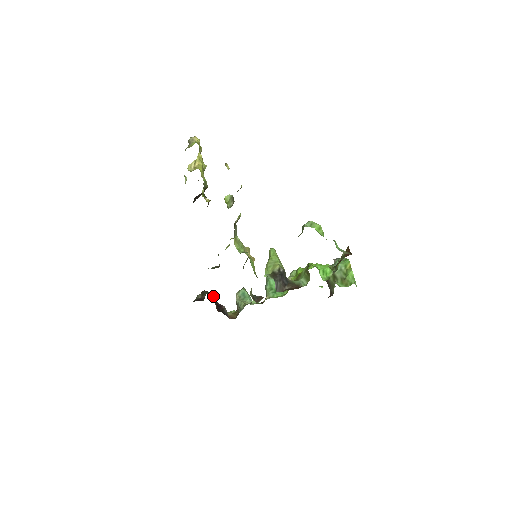
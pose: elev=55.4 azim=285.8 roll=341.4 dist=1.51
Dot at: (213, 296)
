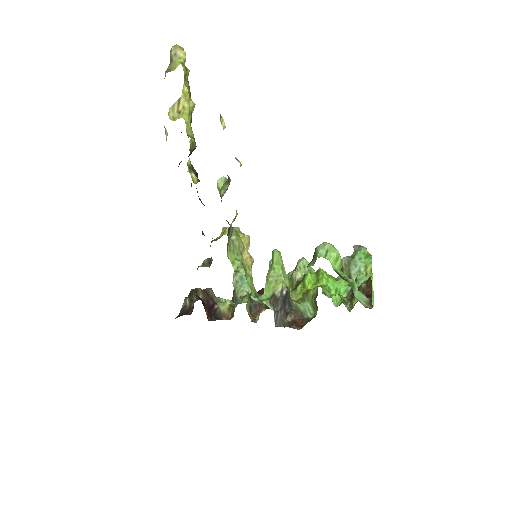
Dot at: (204, 294)
